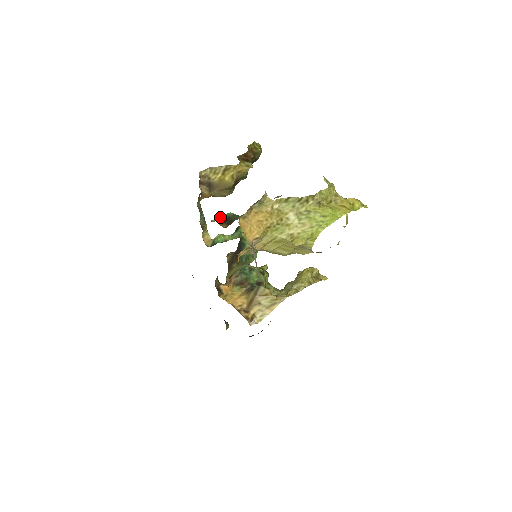
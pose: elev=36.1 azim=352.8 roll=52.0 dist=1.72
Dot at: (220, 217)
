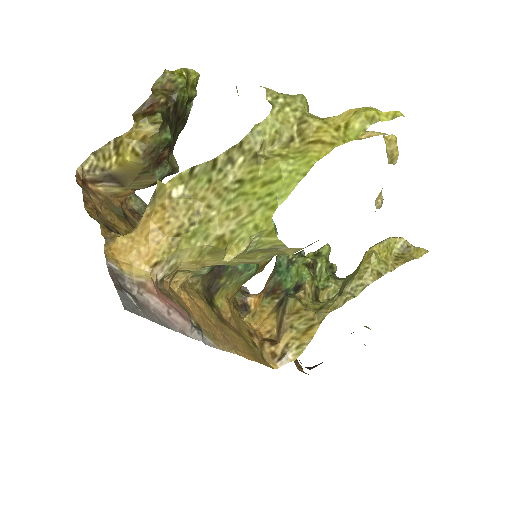
Dot at: occluded
